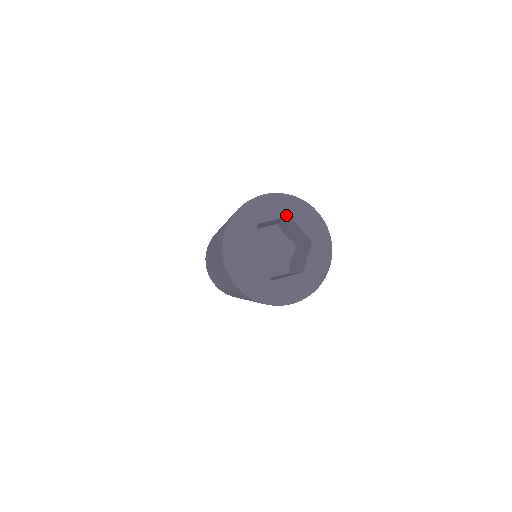
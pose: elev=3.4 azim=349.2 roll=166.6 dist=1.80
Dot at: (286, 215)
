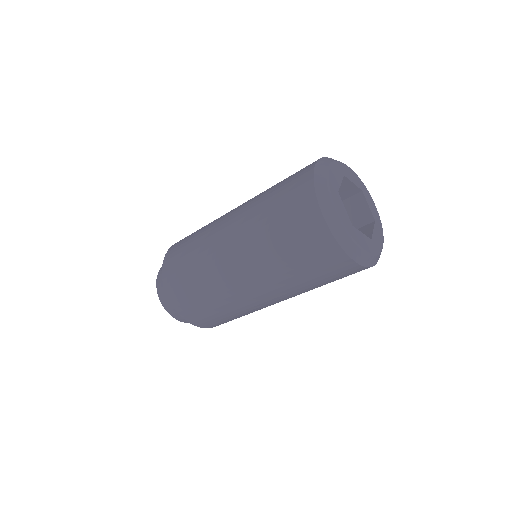
Dot at: (360, 187)
